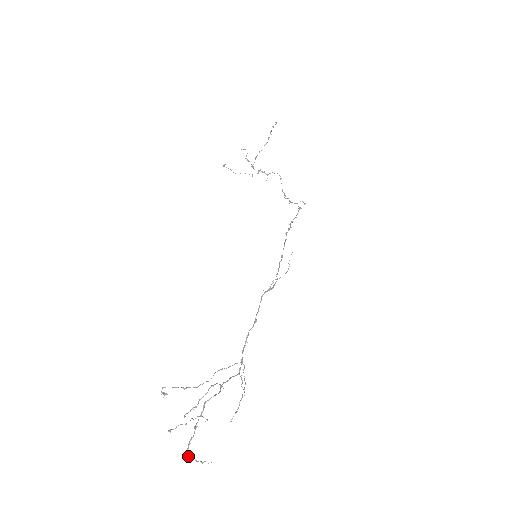
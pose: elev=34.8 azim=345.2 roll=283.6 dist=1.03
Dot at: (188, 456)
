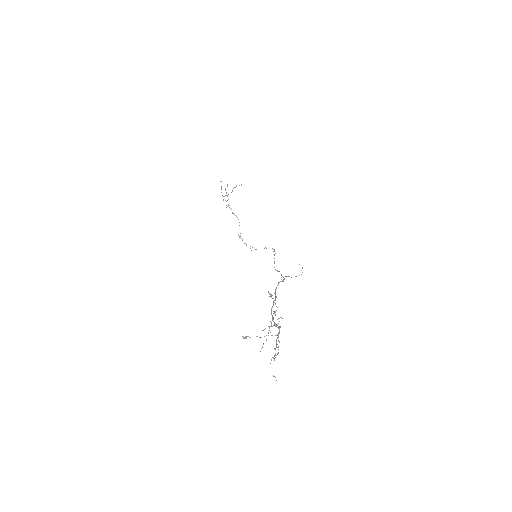
Dot at: occluded
